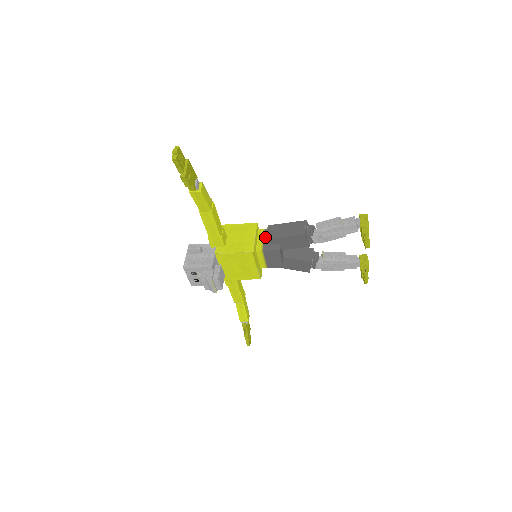
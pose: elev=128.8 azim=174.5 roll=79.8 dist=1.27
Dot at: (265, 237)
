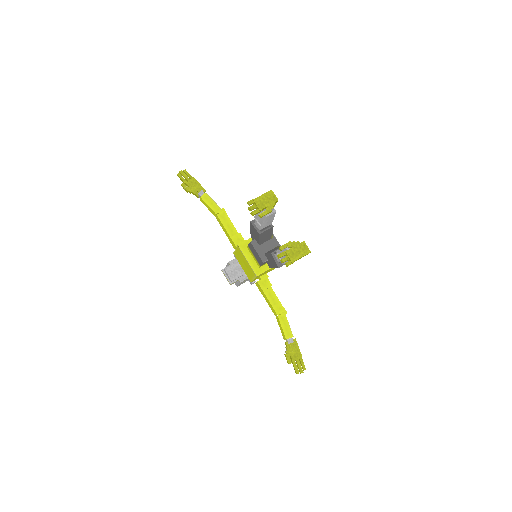
Dot at: occluded
